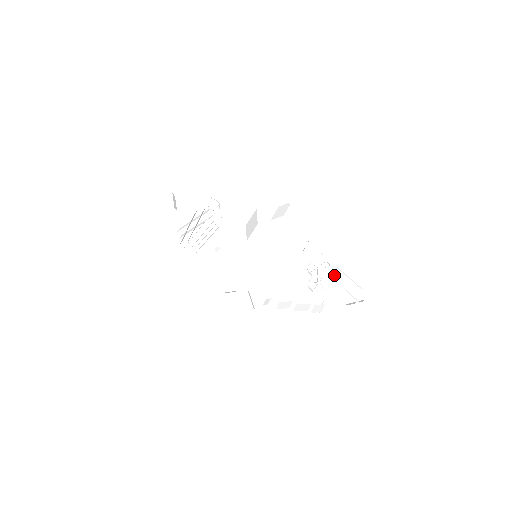
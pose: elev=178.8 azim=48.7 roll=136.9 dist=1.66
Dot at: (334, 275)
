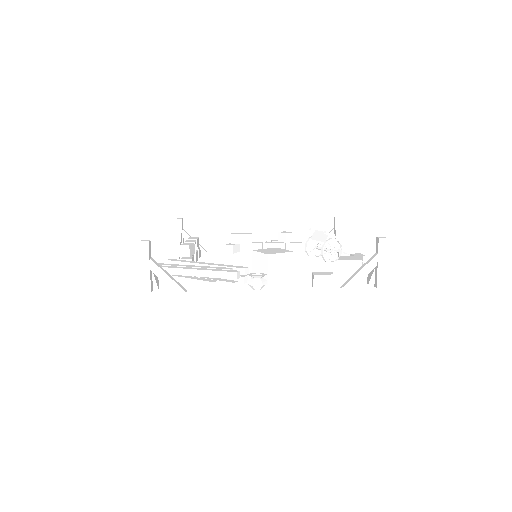
Dot at: (346, 252)
